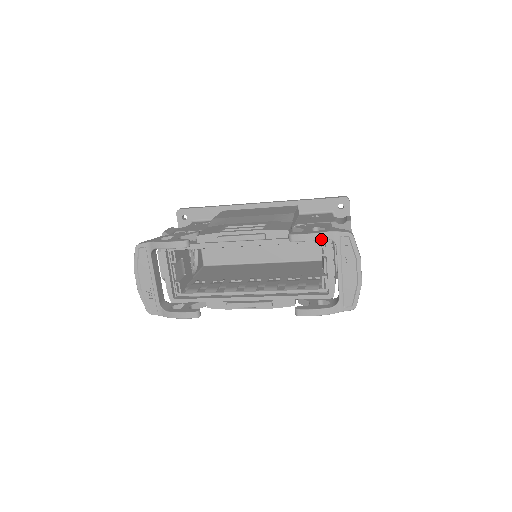
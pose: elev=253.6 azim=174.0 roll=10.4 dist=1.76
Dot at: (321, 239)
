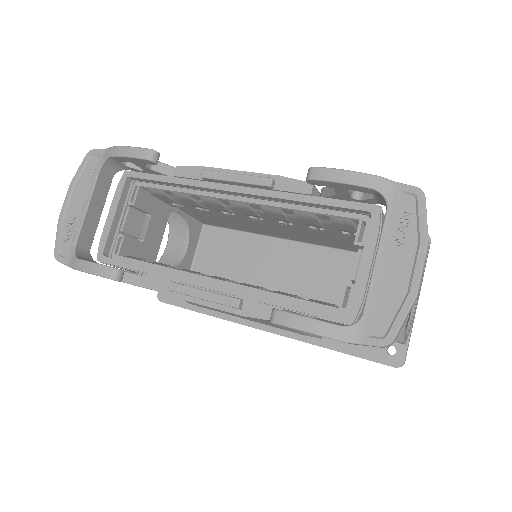
Dot at: (362, 185)
